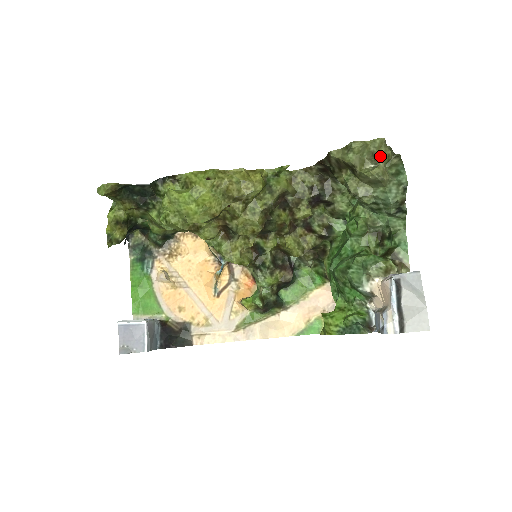
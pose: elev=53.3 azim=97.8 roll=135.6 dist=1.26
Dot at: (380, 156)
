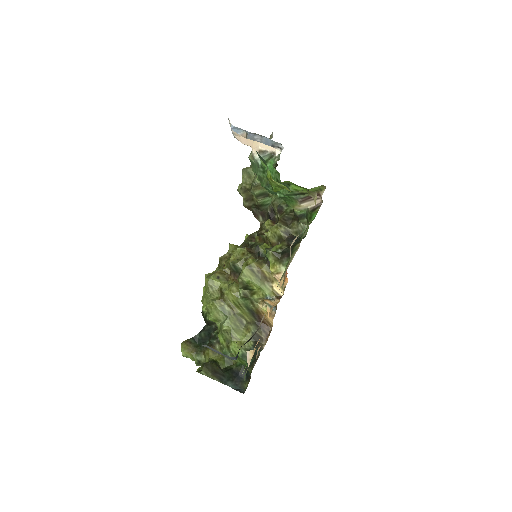
Dot at: occluded
